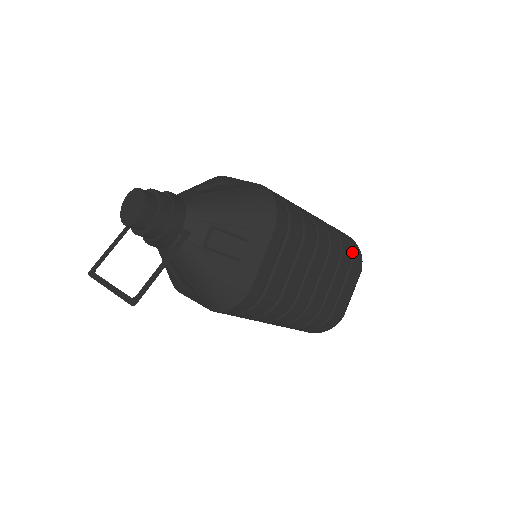
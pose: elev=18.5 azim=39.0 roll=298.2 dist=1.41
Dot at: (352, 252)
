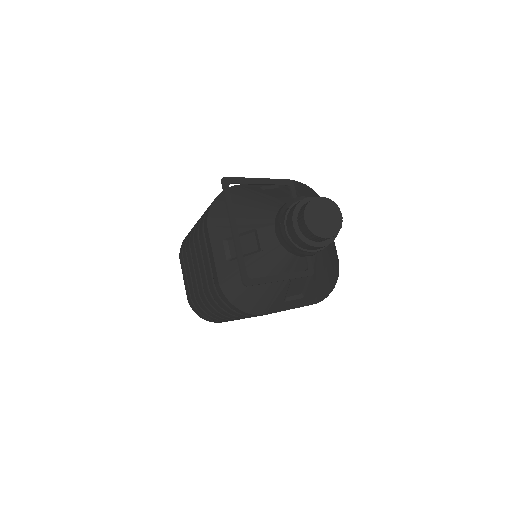
Dot at: occluded
